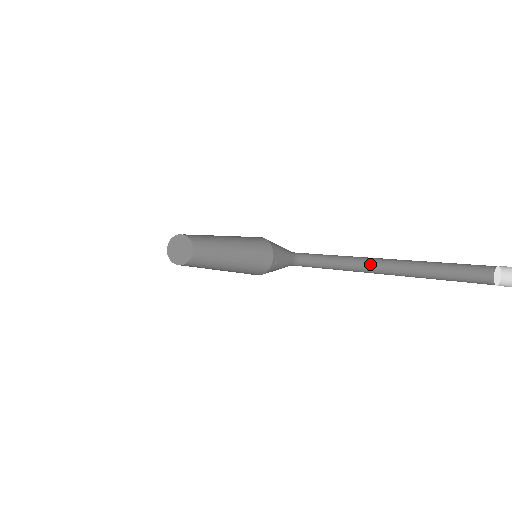
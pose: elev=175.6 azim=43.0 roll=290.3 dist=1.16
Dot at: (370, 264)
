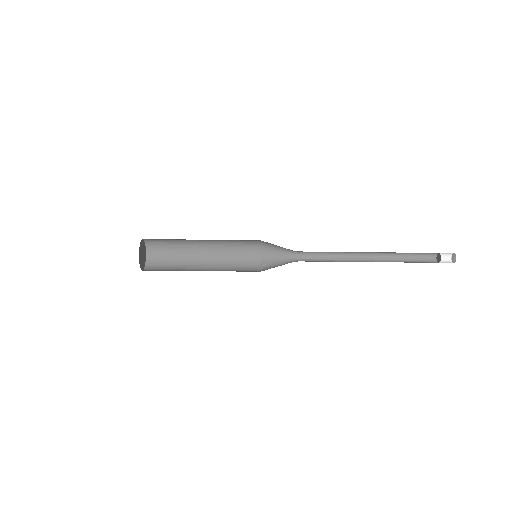
Dot at: (359, 258)
